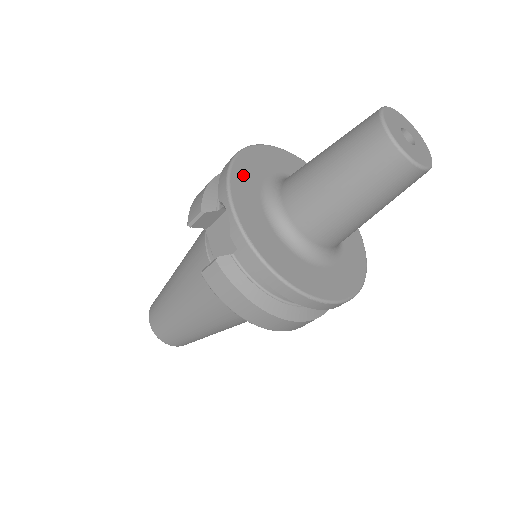
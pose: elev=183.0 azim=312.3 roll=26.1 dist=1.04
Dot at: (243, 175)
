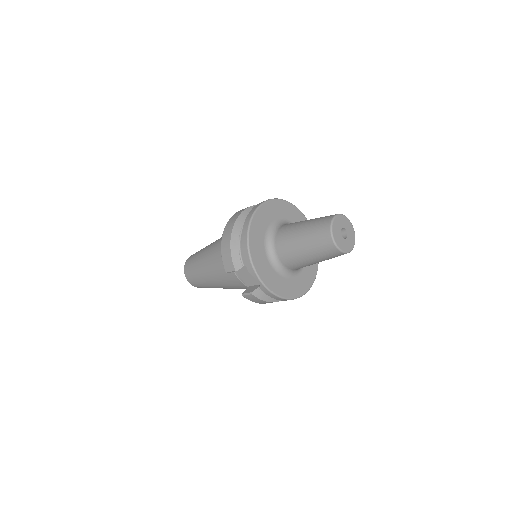
Dot at: (256, 252)
